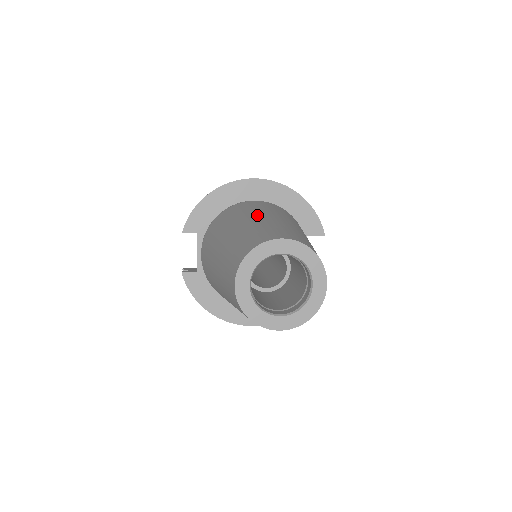
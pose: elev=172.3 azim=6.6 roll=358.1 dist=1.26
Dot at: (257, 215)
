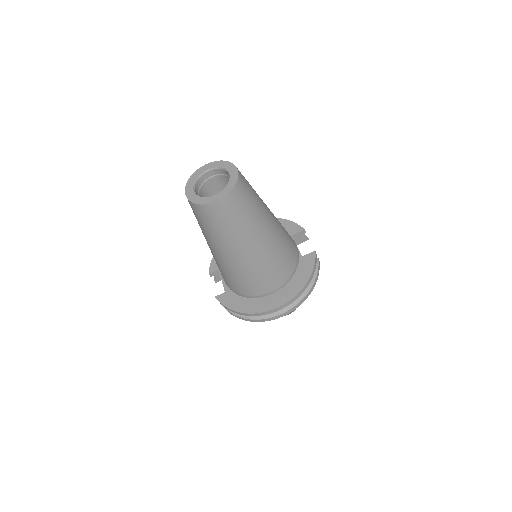
Dot at: occluded
